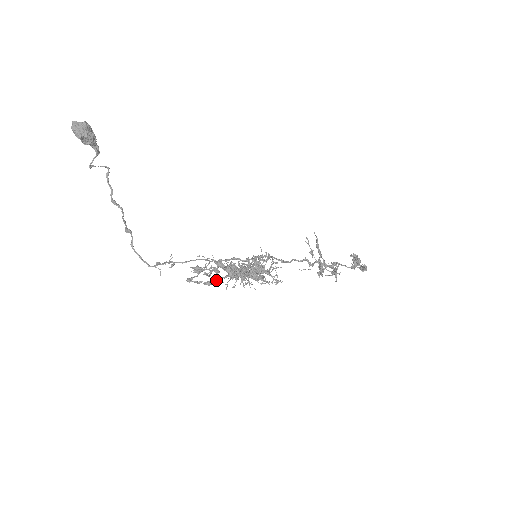
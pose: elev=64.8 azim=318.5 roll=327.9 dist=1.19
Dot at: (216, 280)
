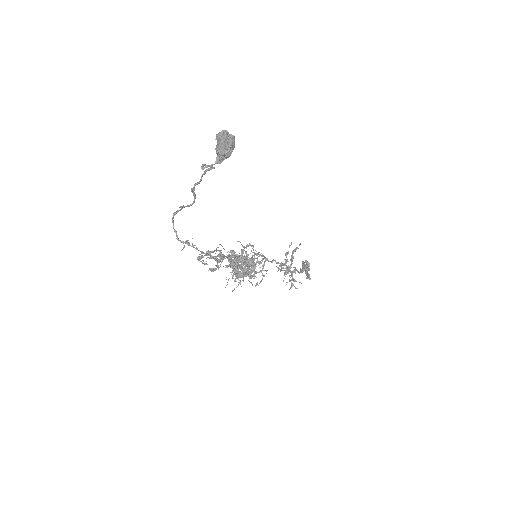
Dot at: occluded
